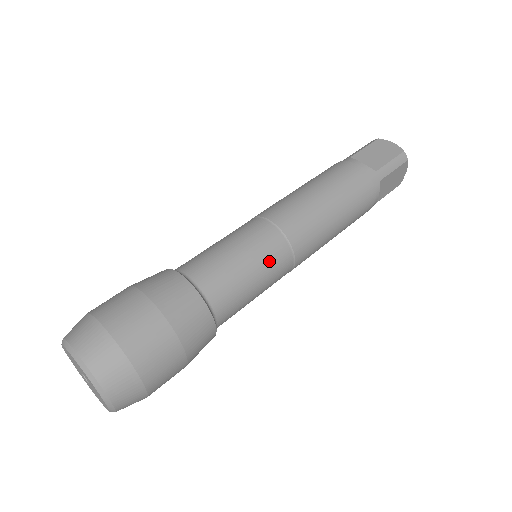
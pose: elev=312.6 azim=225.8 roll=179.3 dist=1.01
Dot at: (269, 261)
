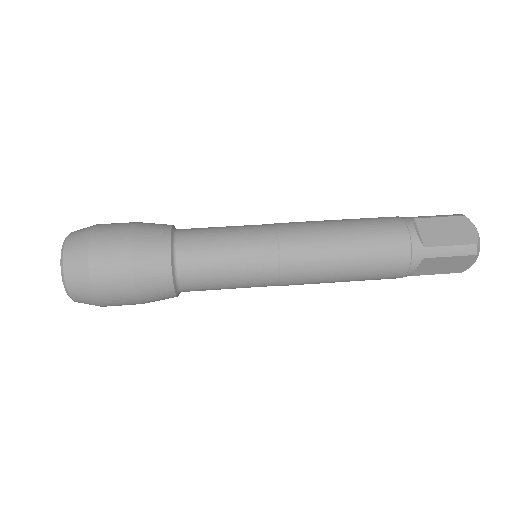
Dot at: (250, 268)
